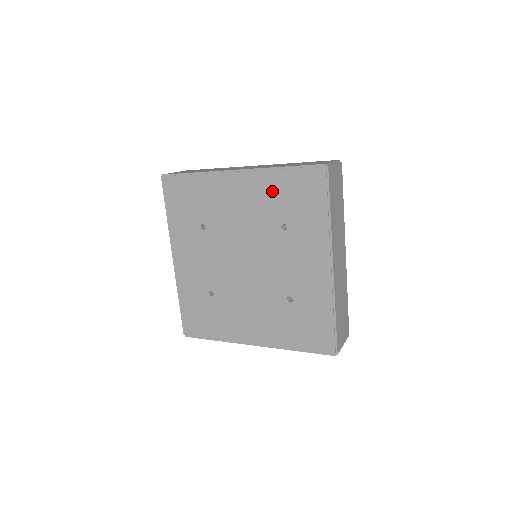
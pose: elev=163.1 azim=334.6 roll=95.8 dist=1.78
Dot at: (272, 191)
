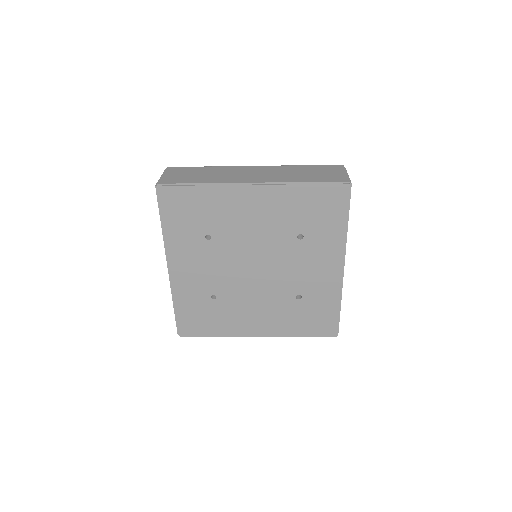
Dot at: (291, 204)
